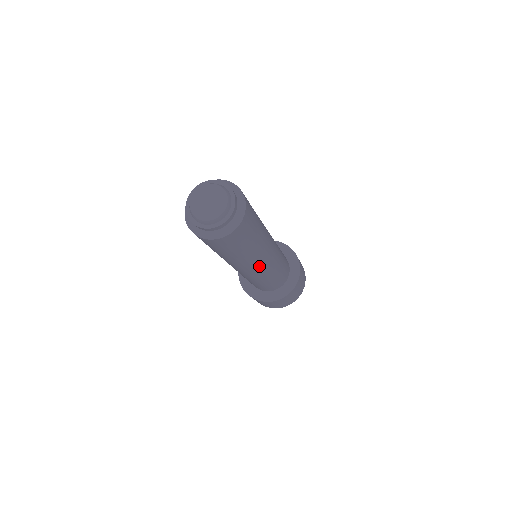
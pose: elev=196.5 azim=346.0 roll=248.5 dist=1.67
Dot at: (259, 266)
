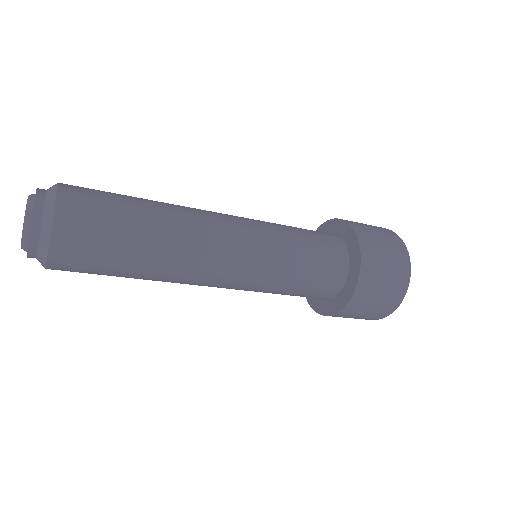
Dot at: (220, 254)
